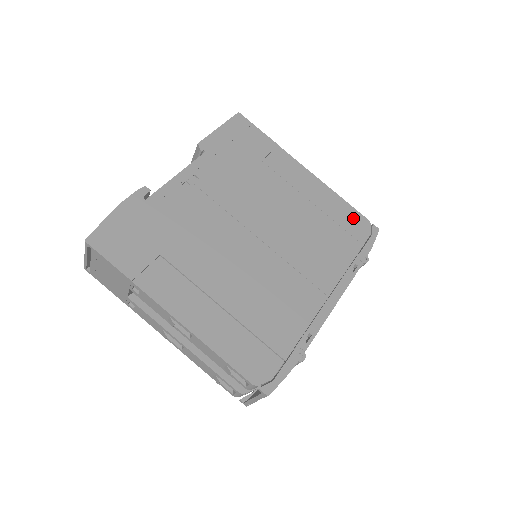
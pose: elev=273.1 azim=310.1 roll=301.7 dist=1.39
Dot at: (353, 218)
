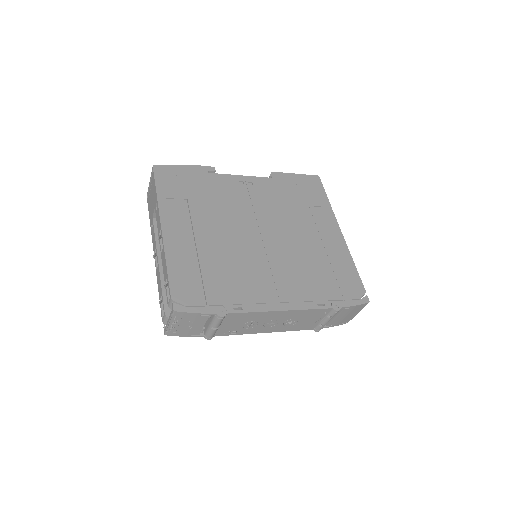
Dot at: (352, 280)
